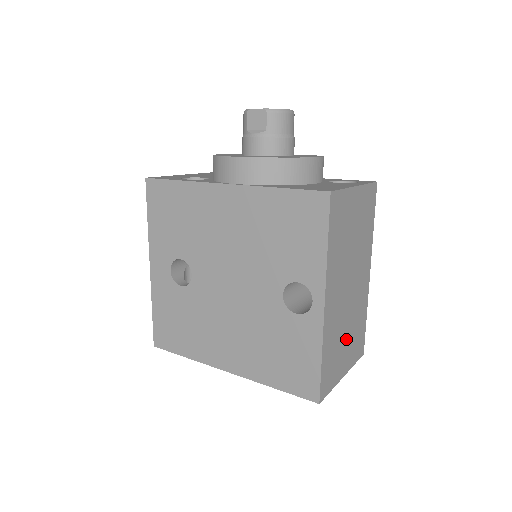
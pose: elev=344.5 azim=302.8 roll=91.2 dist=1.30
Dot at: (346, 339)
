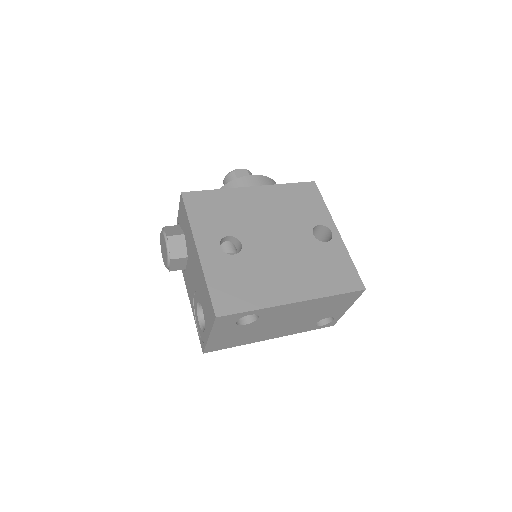
Dot at: occluded
